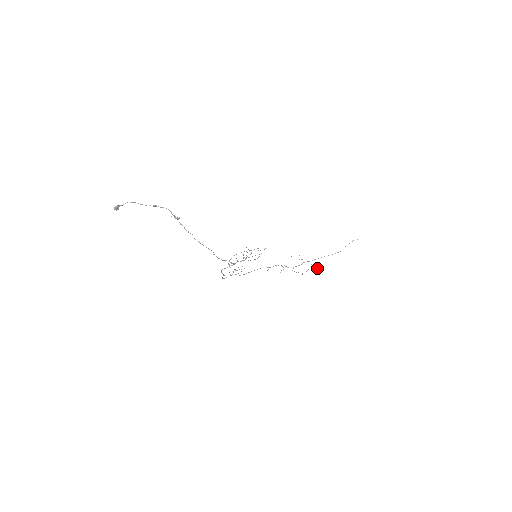
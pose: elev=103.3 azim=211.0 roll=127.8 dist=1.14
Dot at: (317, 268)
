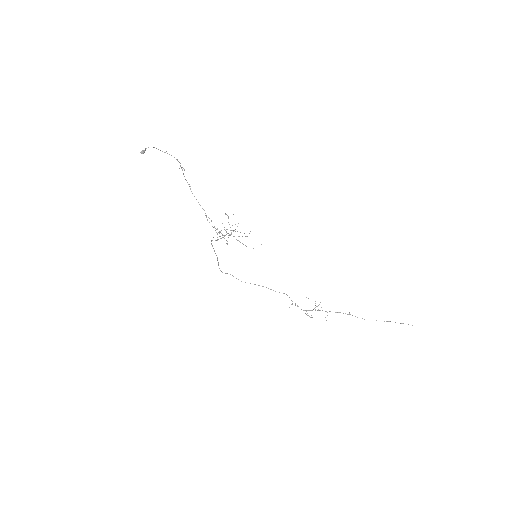
Dot at: occluded
